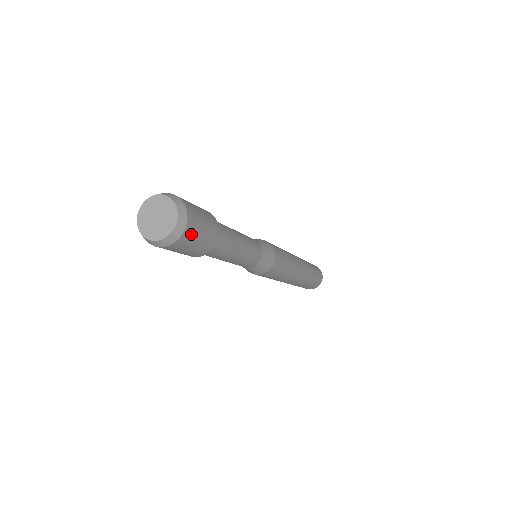
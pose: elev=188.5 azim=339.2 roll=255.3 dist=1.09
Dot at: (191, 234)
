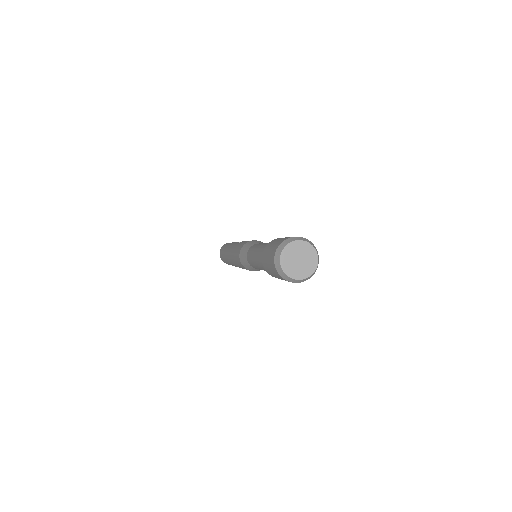
Dot at: occluded
